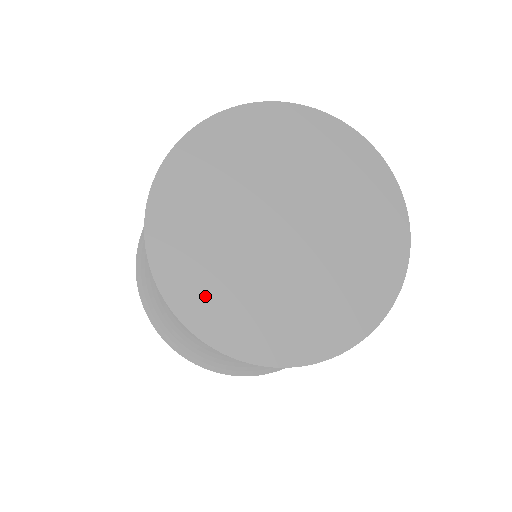
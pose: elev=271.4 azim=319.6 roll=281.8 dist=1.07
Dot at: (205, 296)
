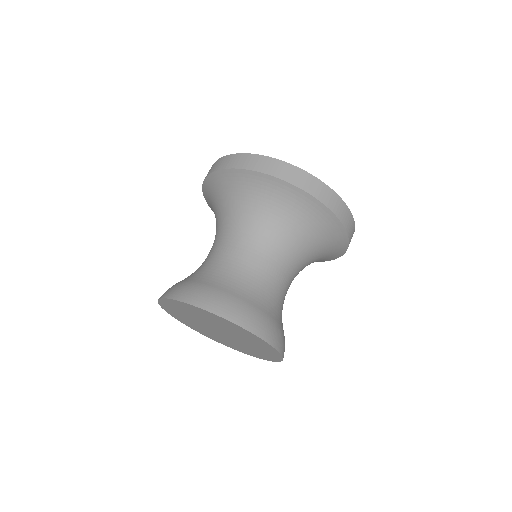
Dot at: (204, 333)
